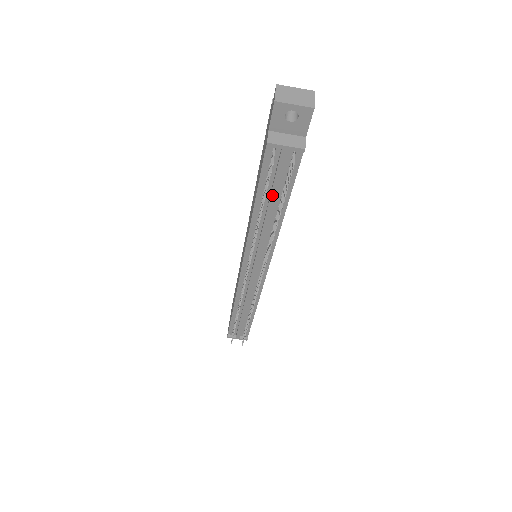
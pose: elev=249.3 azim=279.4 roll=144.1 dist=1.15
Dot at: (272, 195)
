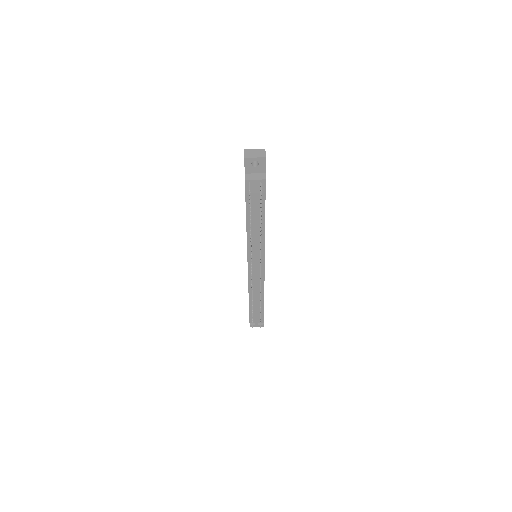
Dot at: (255, 210)
